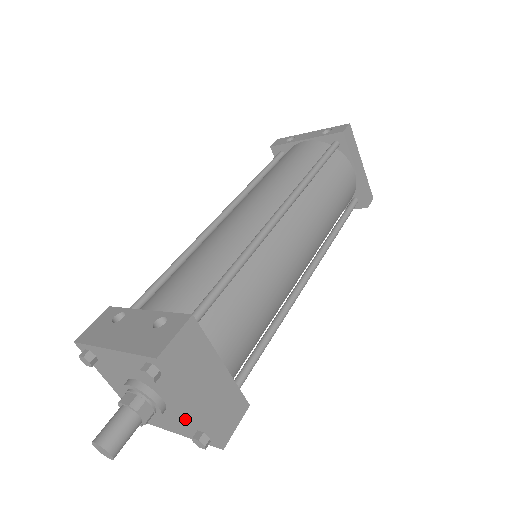
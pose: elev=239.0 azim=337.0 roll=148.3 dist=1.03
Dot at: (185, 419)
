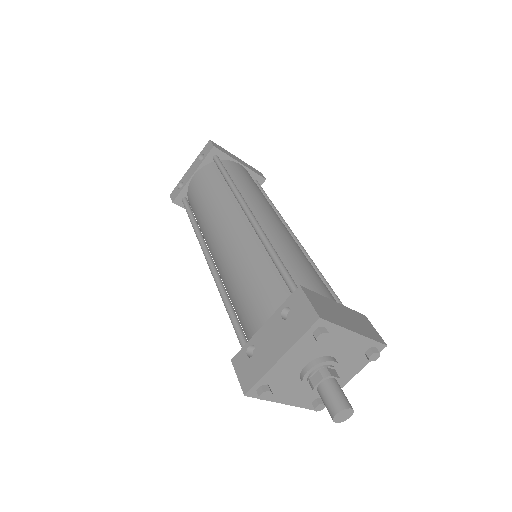
Dot at: (353, 354)
